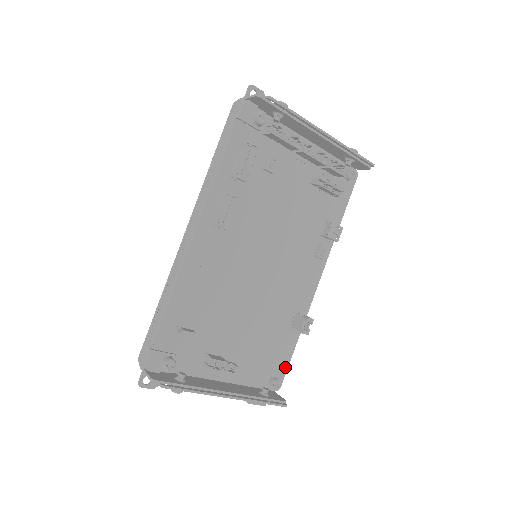
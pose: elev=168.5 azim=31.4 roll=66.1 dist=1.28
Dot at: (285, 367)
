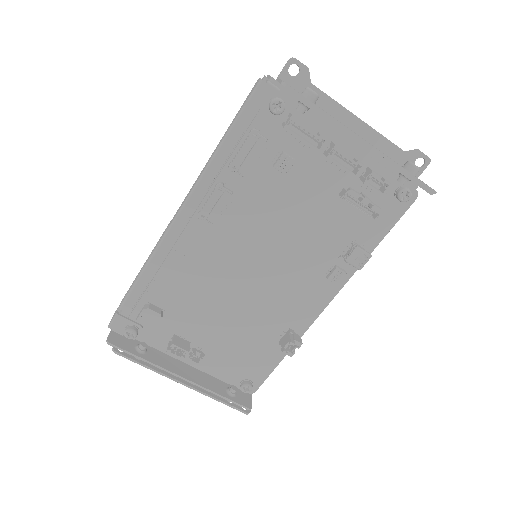
Dot at: (264, 375)
